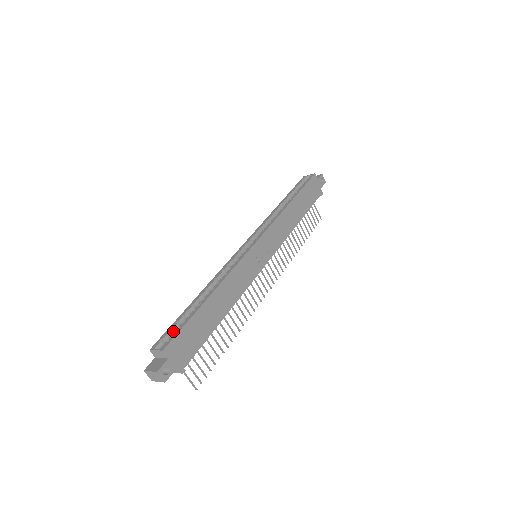
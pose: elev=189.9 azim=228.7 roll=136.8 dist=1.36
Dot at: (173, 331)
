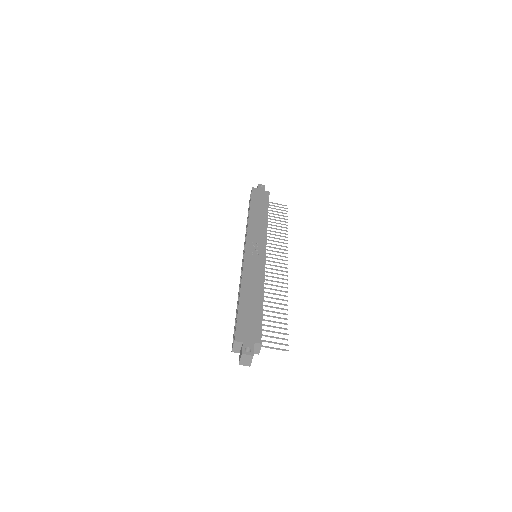
Dot at: occluded
